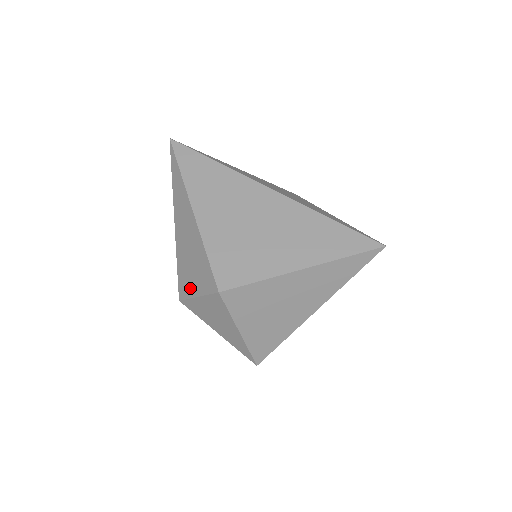
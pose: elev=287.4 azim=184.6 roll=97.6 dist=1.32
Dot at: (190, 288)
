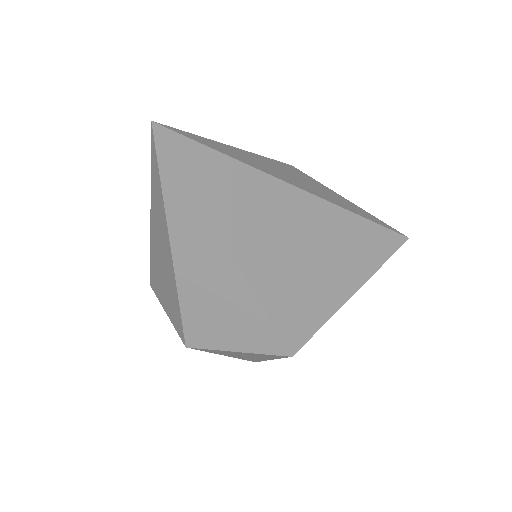
Dot at: (219, 340)
